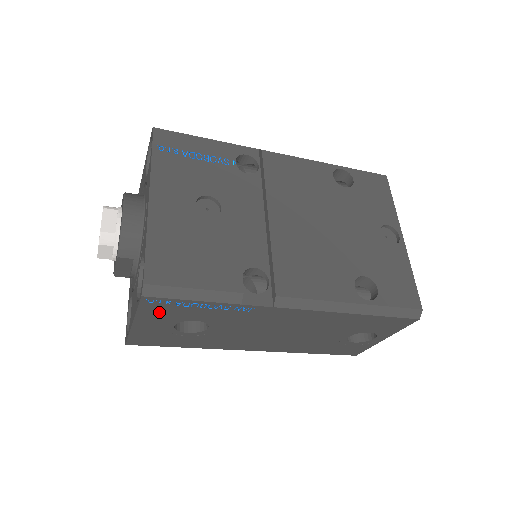
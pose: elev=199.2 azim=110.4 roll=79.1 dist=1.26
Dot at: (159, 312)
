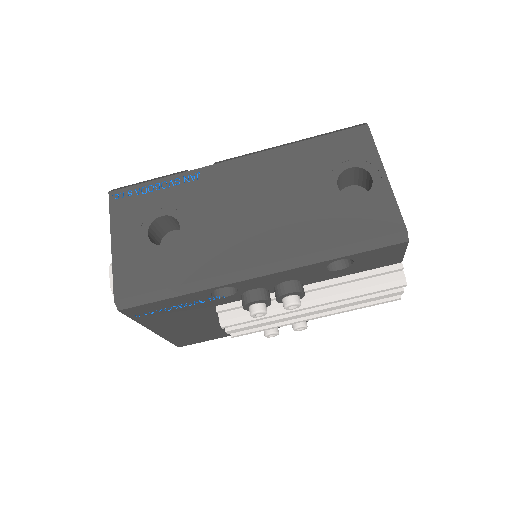
Dot at: (128, 213)
